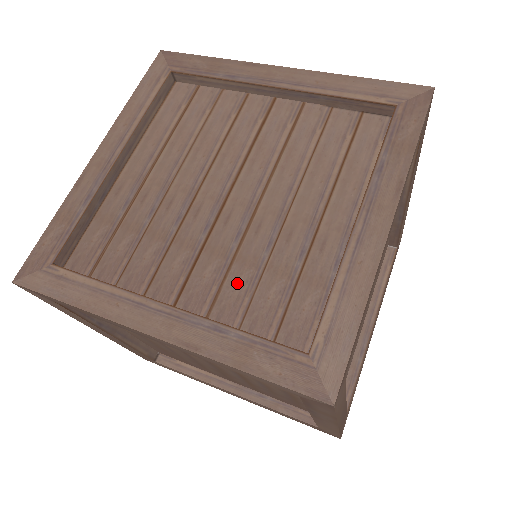
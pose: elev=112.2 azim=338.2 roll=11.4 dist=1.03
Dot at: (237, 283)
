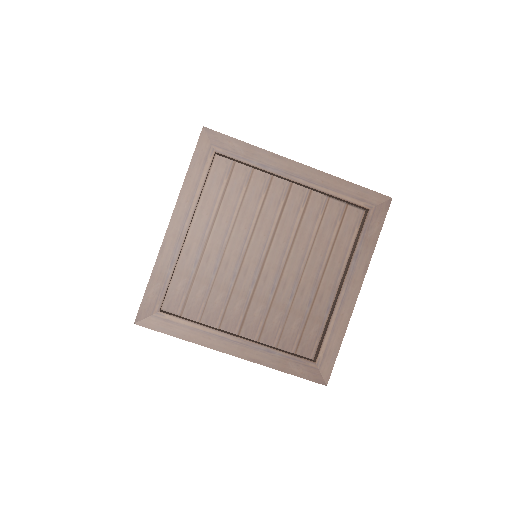
Dot at: (274, 320)
